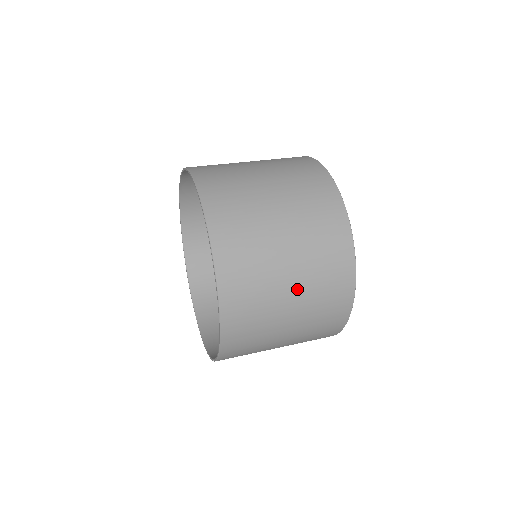
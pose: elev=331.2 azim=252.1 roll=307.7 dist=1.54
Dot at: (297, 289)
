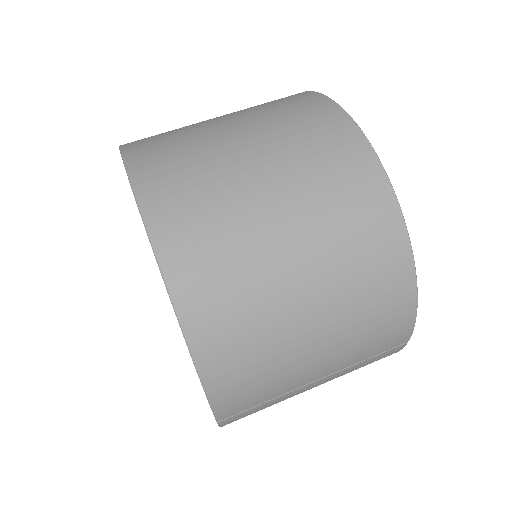
Dot at: (295, 226)
